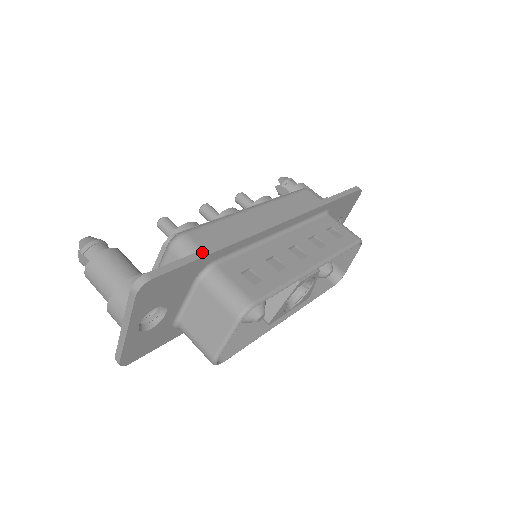
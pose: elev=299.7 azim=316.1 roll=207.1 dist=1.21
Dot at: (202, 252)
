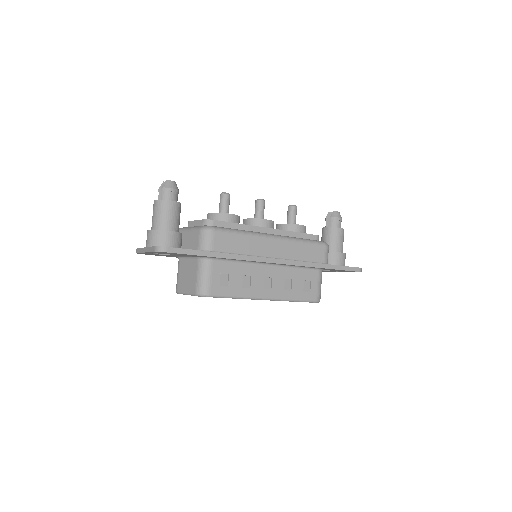
Dot at: (207, 253)
